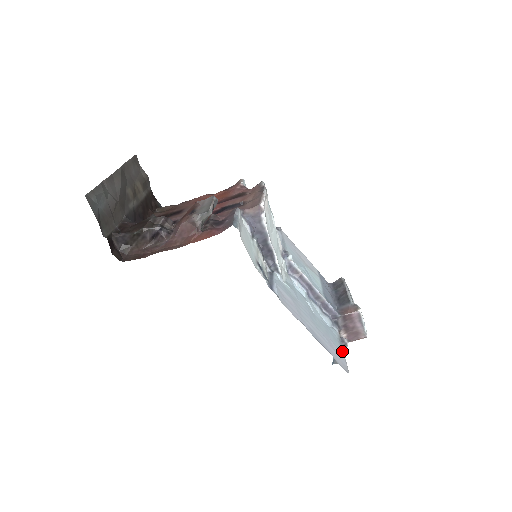
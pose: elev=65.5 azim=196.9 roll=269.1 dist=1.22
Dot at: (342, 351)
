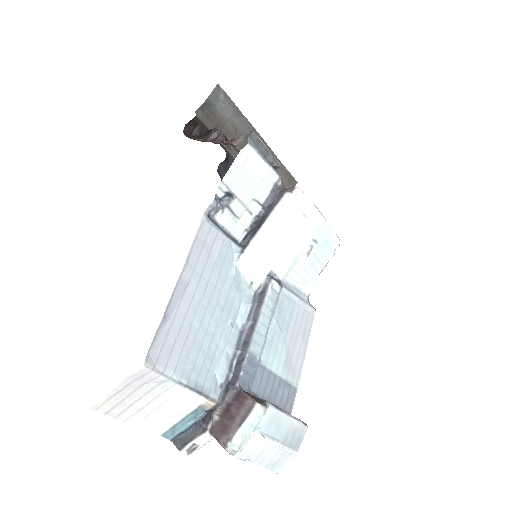
Dot at: (183, 379)
